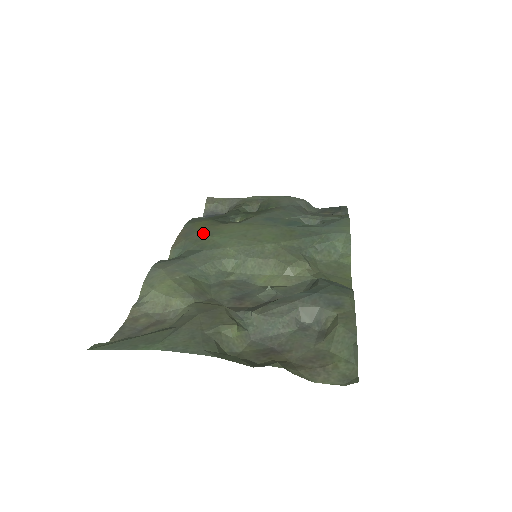
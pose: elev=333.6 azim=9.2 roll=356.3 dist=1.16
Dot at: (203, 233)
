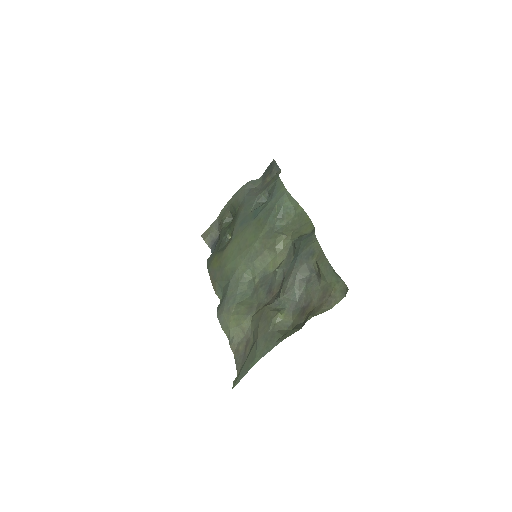
Dot at: (220, 269)
